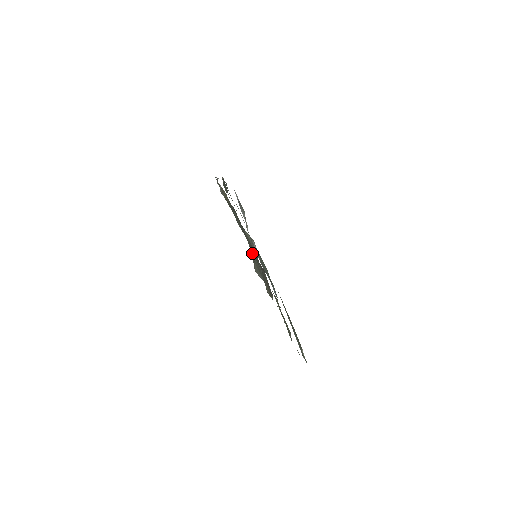
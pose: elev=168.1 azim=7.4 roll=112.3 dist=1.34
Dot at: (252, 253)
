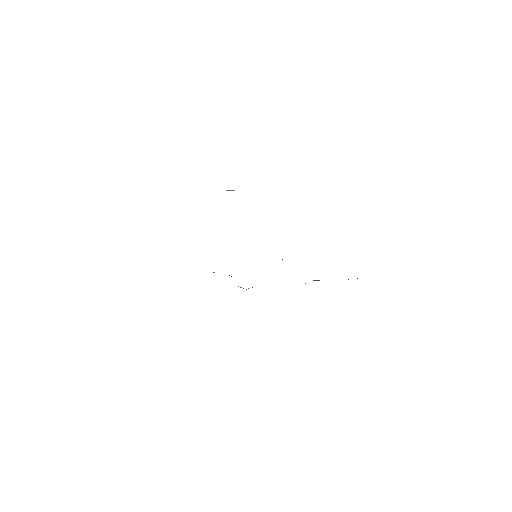
Dot at: occluded
